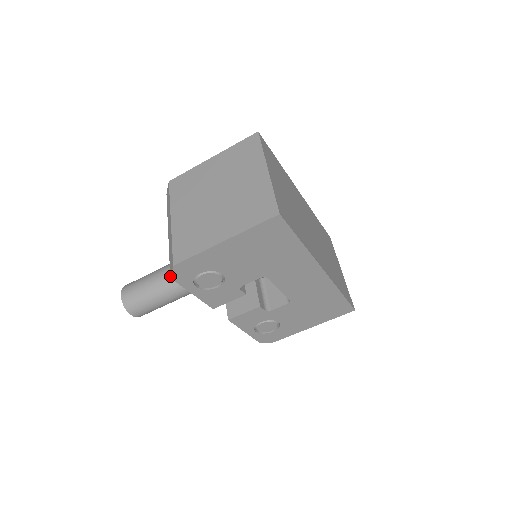
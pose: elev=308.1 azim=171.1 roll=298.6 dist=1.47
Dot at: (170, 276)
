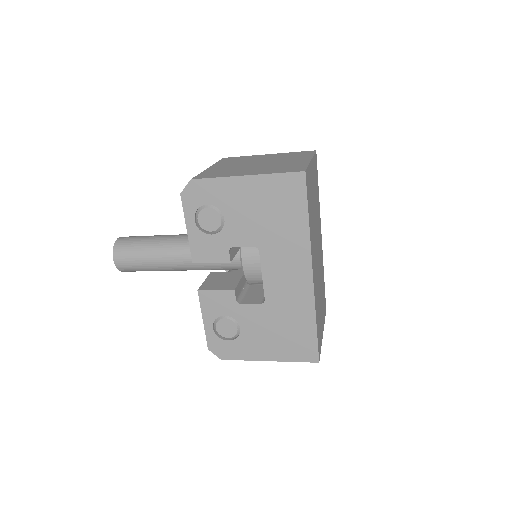
Dot at: (181, 192)
